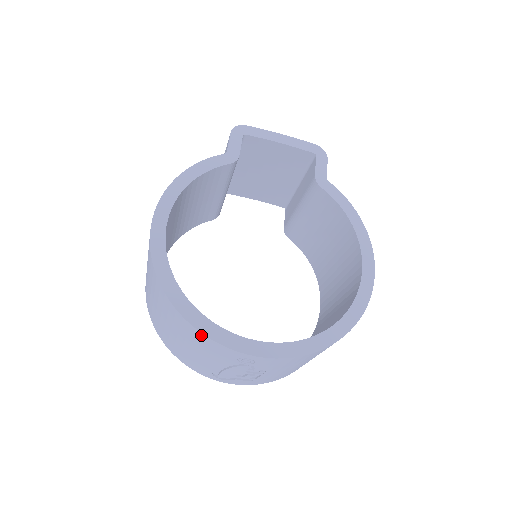
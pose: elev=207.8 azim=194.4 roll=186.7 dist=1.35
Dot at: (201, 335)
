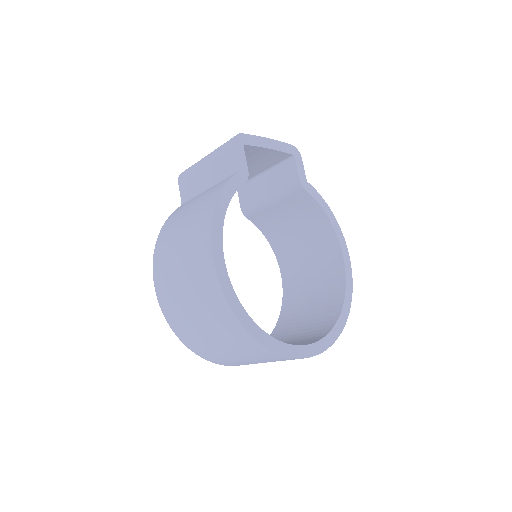
Dot at: (276, 355)
